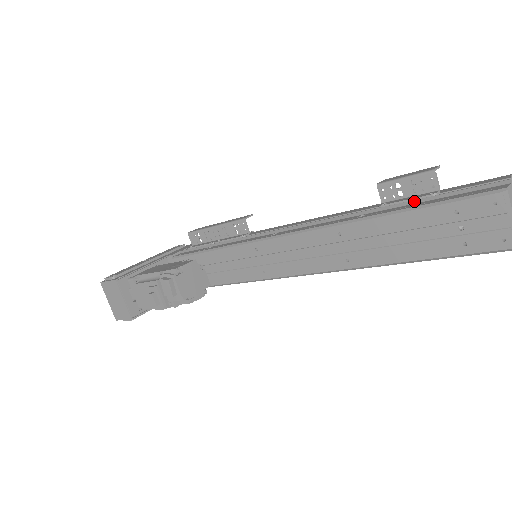
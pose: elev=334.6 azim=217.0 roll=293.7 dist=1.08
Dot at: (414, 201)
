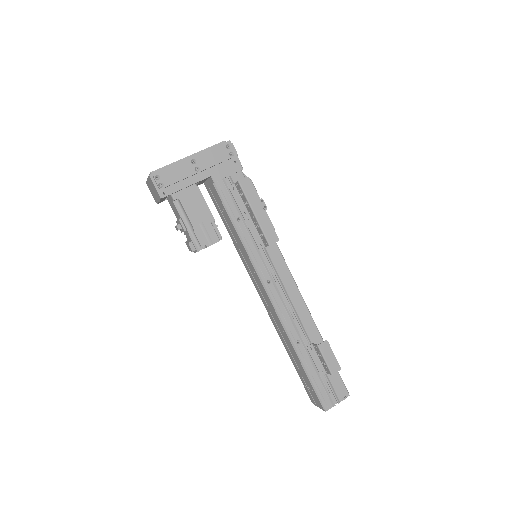
Dot at: (315, 366)
